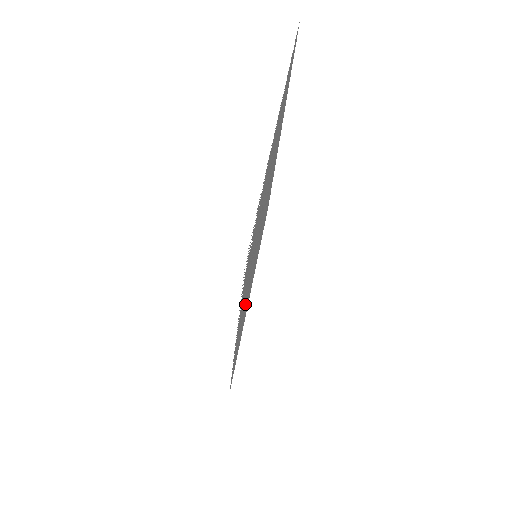
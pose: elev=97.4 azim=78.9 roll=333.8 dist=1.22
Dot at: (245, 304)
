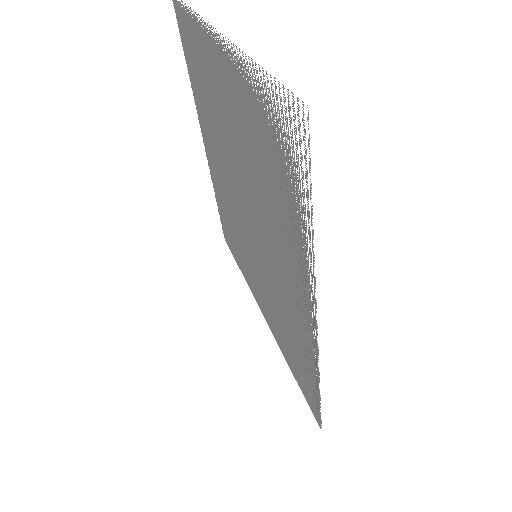
Dot at: (282, 297)
